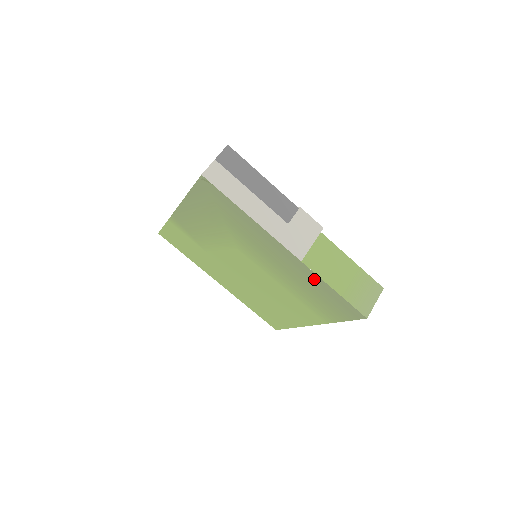
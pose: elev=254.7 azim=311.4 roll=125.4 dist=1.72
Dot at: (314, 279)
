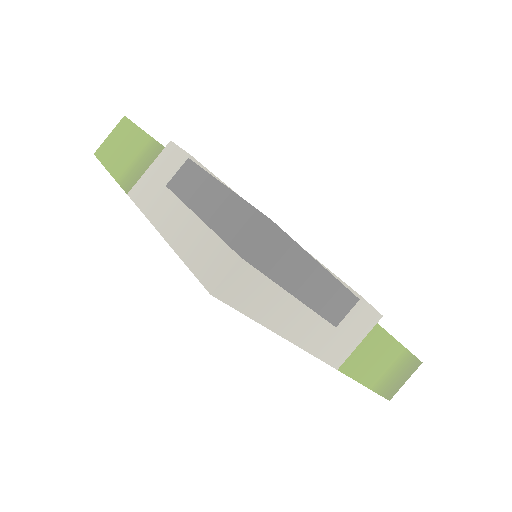
Dot at: occluded
